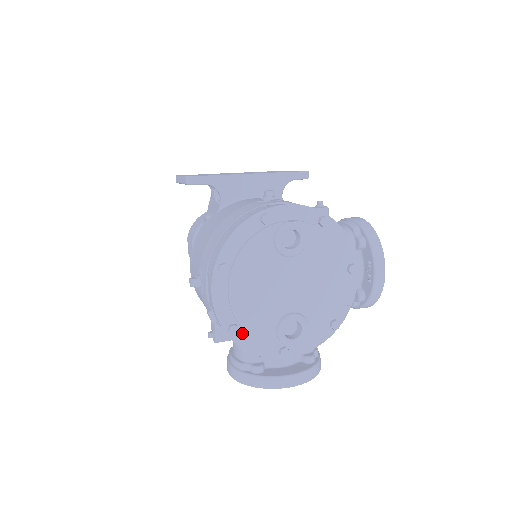
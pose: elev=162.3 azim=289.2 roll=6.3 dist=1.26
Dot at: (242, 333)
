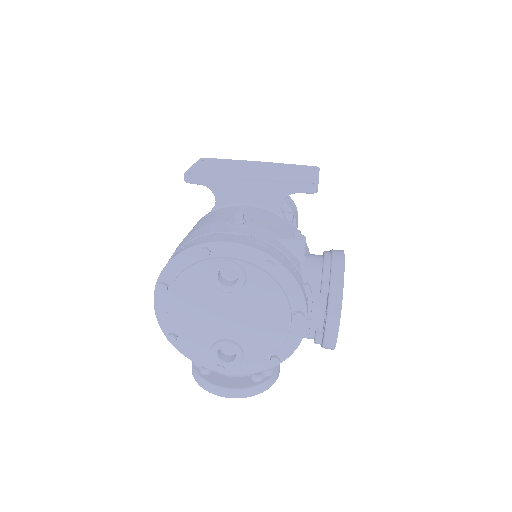
Dot at: (181, 342)
